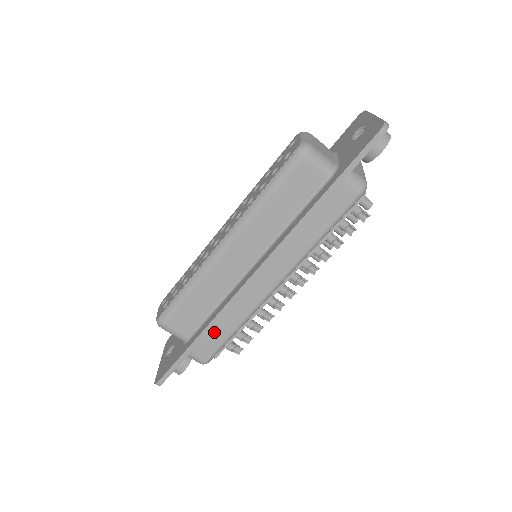
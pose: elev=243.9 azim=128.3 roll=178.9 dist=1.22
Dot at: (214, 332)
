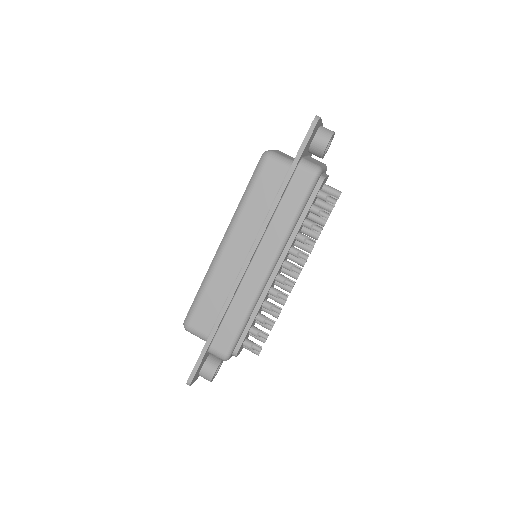
Dot at: (227, 323)
